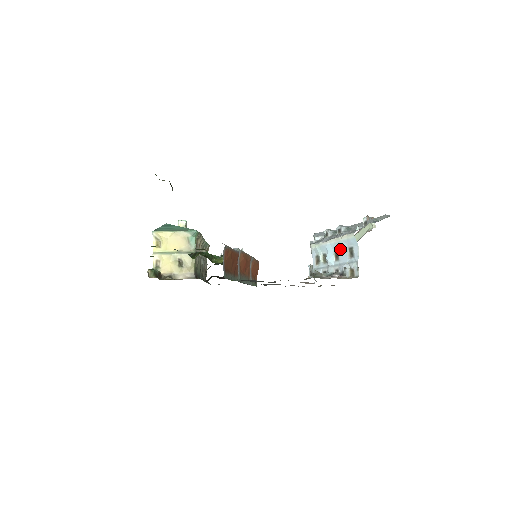
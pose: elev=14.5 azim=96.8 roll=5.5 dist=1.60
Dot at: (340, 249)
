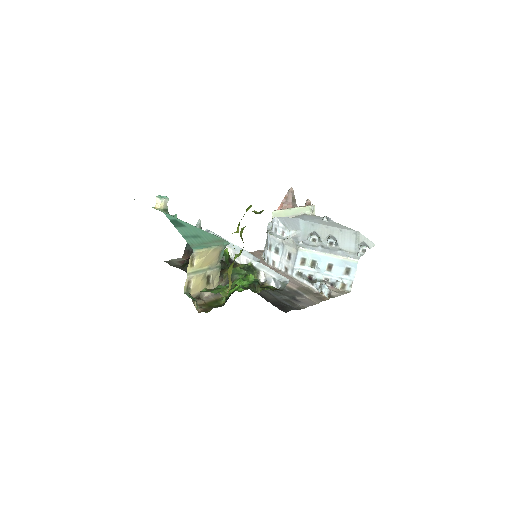
Dot at: (336, 264)
